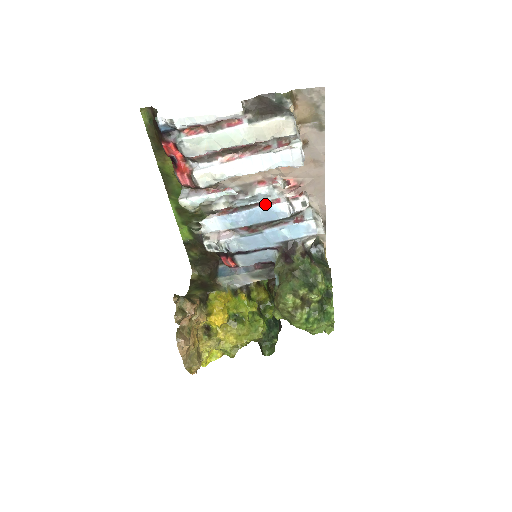
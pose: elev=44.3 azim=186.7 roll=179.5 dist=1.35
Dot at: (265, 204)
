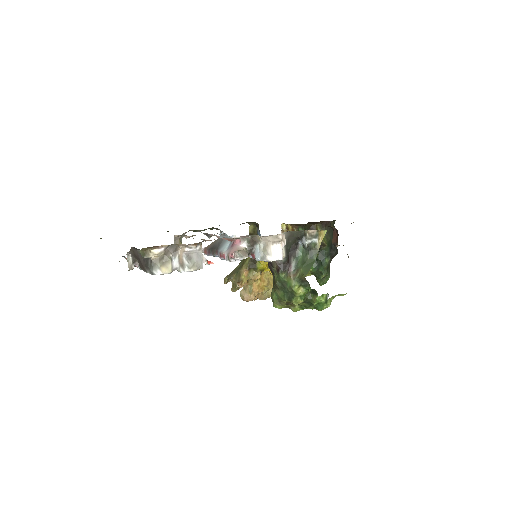
Dot at: (219, 256)
